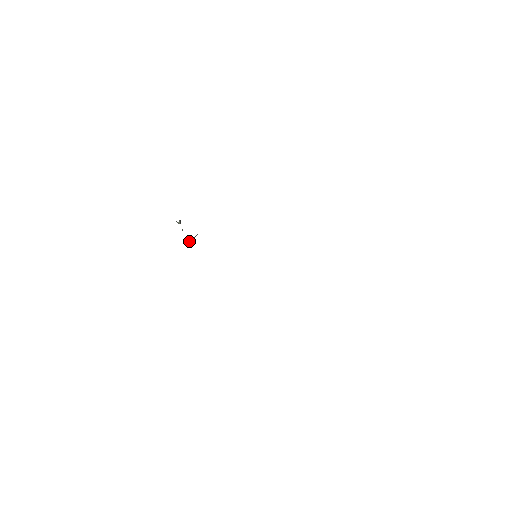
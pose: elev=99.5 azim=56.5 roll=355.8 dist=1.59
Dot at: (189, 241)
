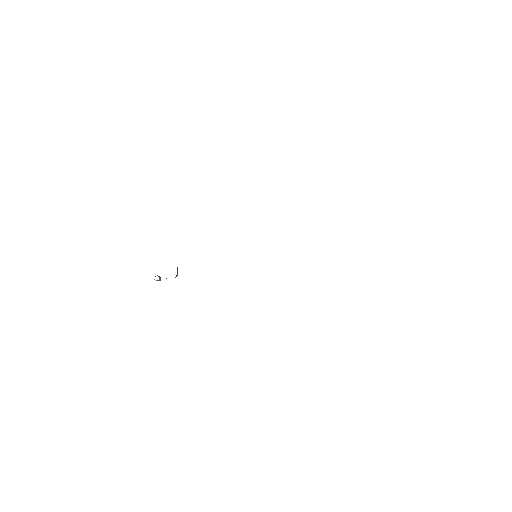
Dot at: (176, 276)
